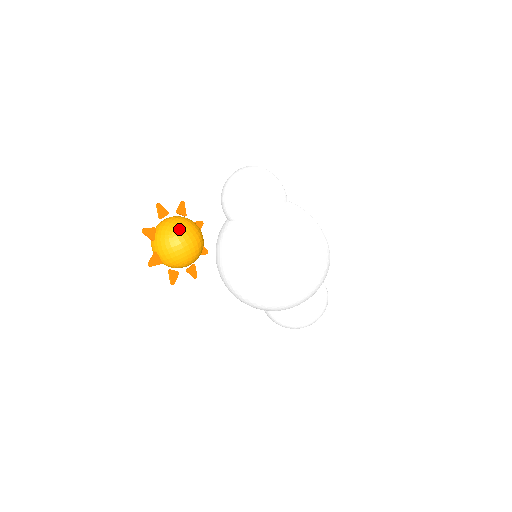
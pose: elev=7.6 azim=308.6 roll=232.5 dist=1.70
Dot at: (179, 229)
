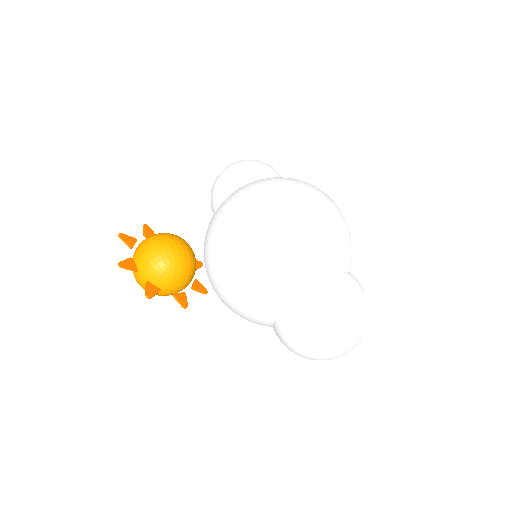
Dot at: (162, 234)
